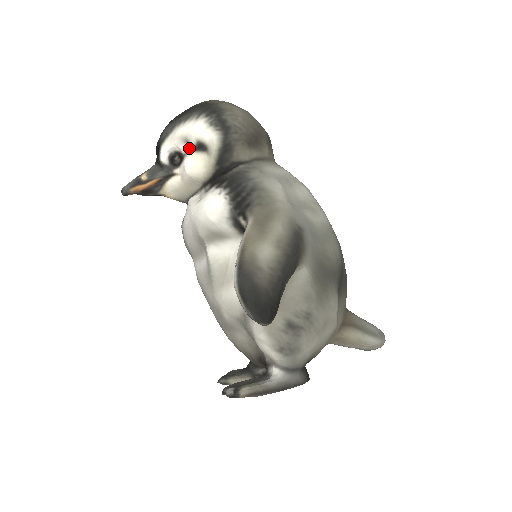
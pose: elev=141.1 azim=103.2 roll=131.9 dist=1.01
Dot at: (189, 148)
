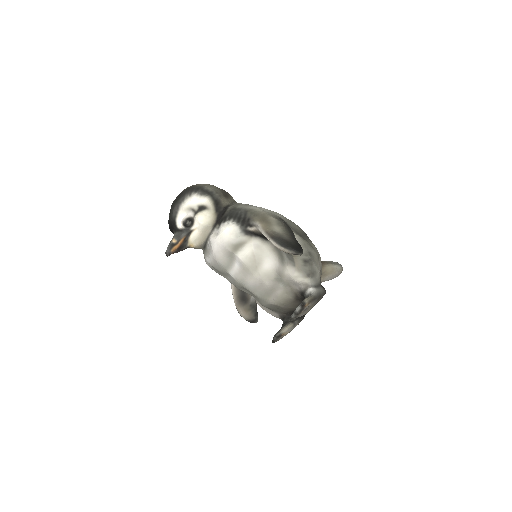
Dot at: (195, 212)
